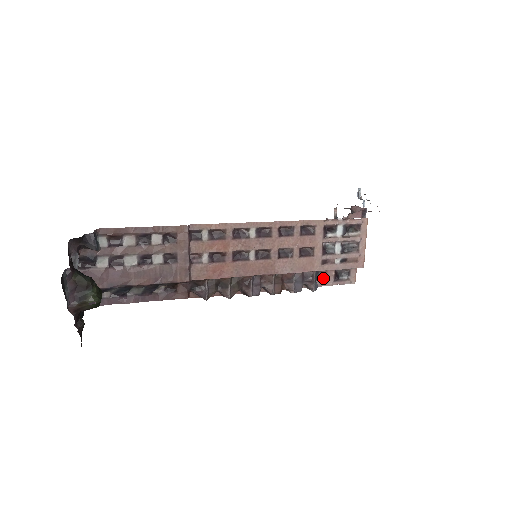
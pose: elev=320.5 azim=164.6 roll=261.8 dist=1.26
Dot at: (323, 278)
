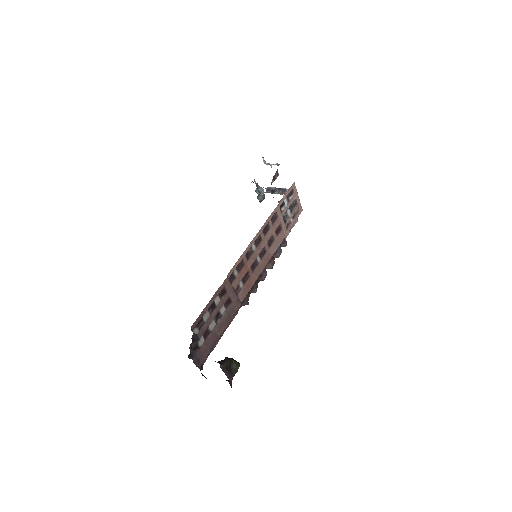
Dot at: occluded
